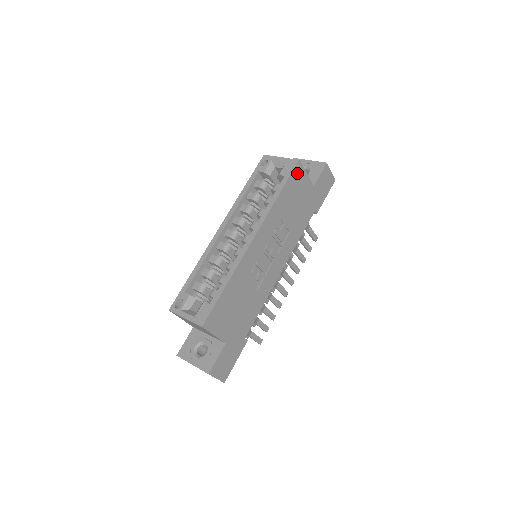
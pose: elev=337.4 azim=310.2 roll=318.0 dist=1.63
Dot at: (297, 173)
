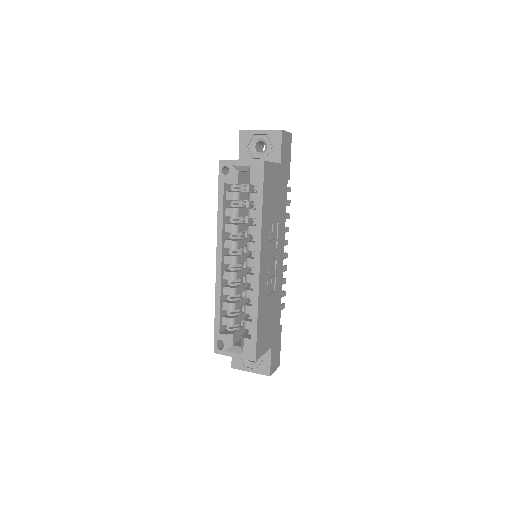
Dot at: (267, 173)
